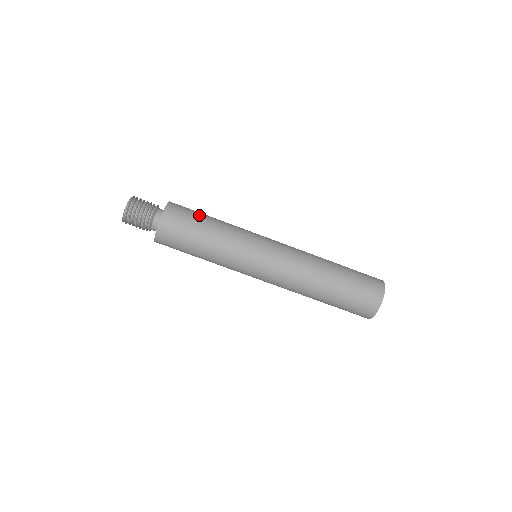
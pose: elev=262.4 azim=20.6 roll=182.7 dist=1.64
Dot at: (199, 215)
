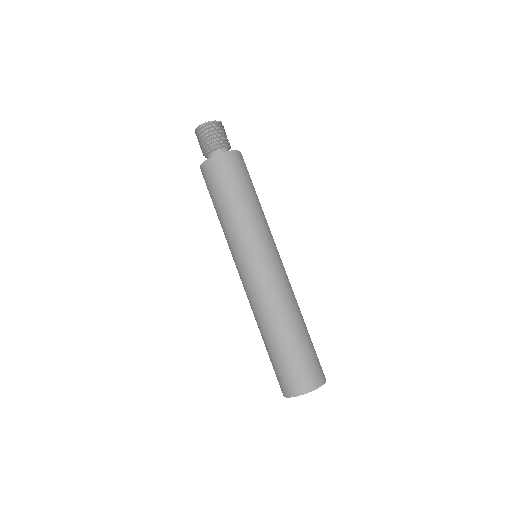
Dot at: (250, 182)
